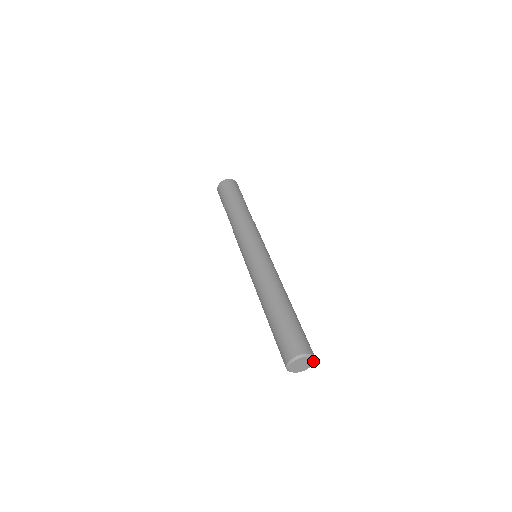
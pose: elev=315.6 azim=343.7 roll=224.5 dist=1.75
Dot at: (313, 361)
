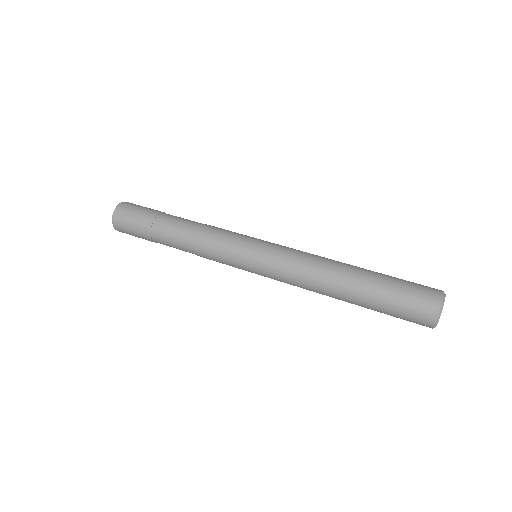
Dot at: occluded
